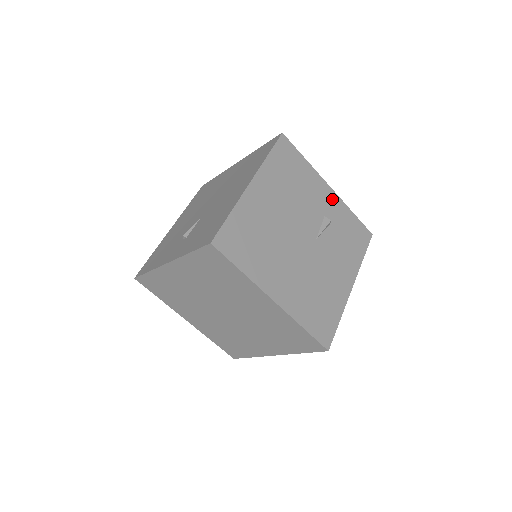
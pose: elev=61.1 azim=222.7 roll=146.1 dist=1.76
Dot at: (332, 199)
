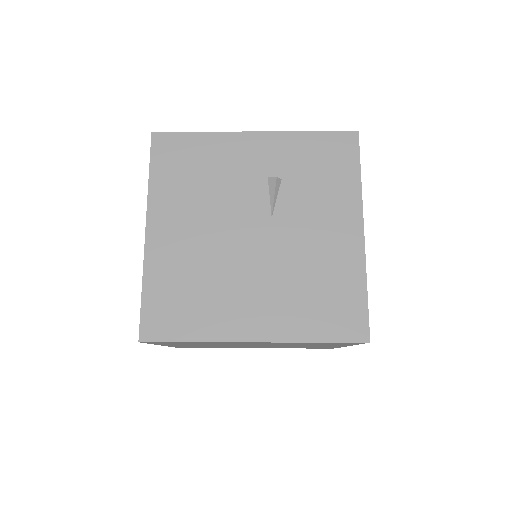
Dot at: (267, 145)
